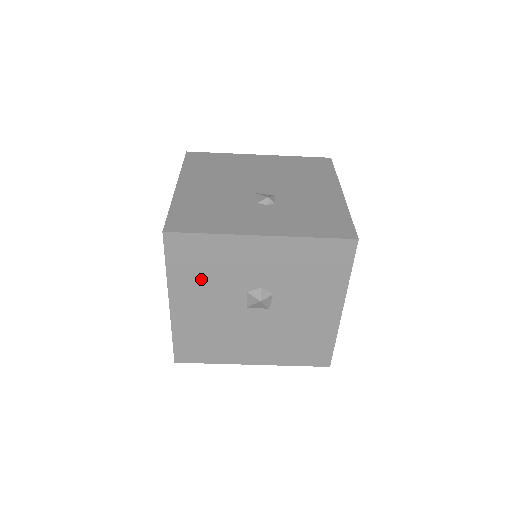
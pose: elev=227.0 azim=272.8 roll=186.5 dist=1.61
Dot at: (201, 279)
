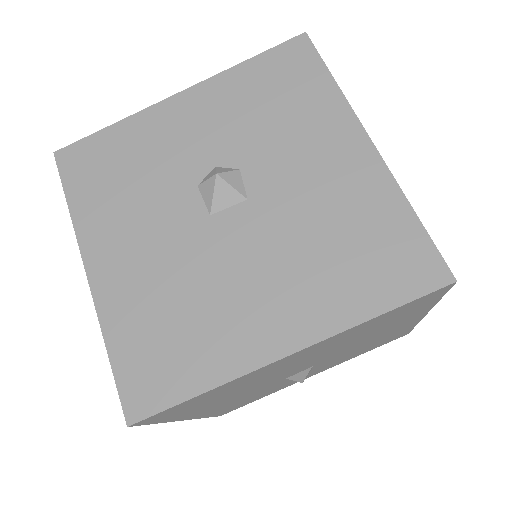
Dot at: (121, 198)
